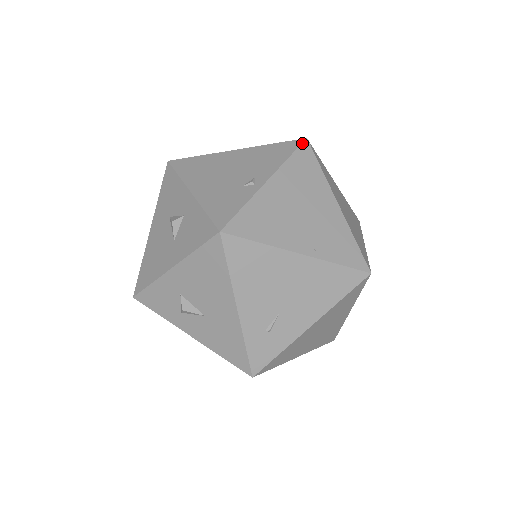
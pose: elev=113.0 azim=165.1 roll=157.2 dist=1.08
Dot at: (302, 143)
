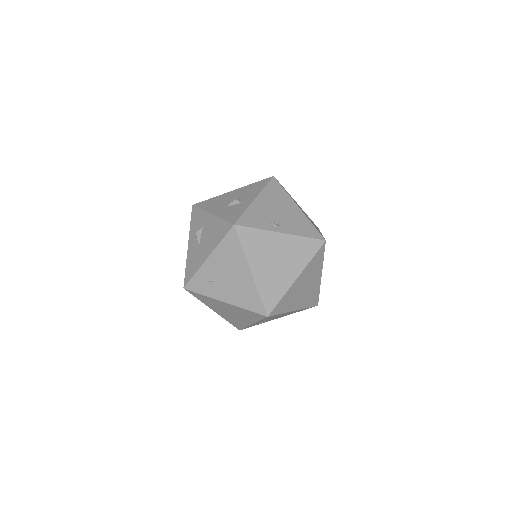
Dot at: (320, 240)
